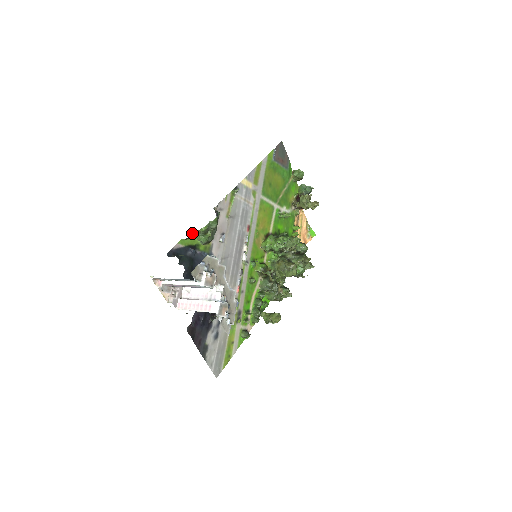
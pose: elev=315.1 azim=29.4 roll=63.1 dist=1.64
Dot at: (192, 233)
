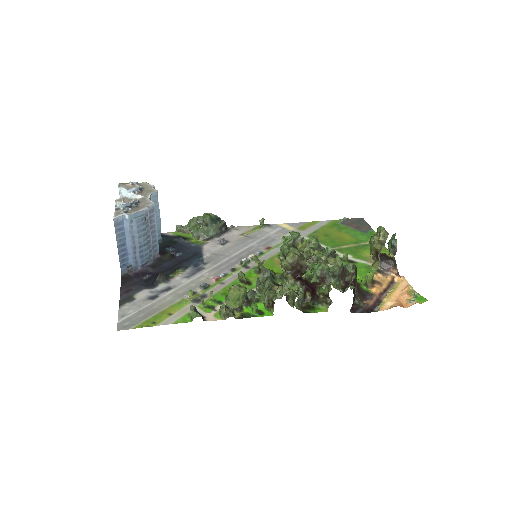
Dot at: (186, 226)
